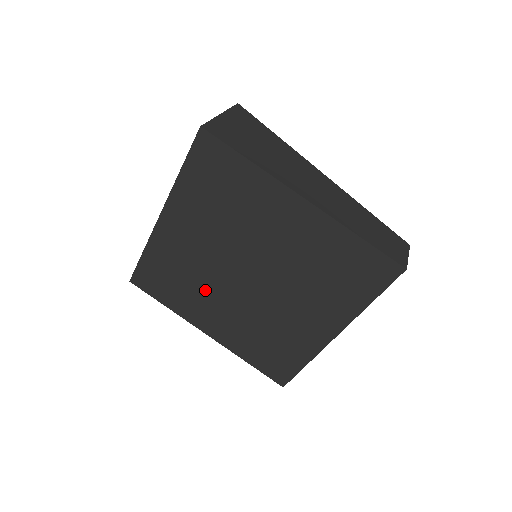
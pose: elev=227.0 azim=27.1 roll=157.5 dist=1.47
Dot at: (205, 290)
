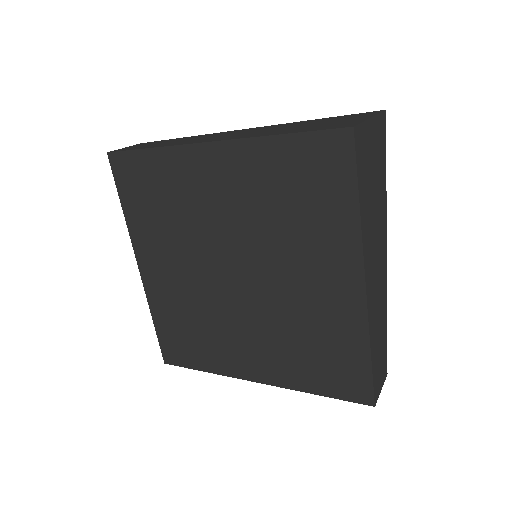
Dot at: (180, 240)
